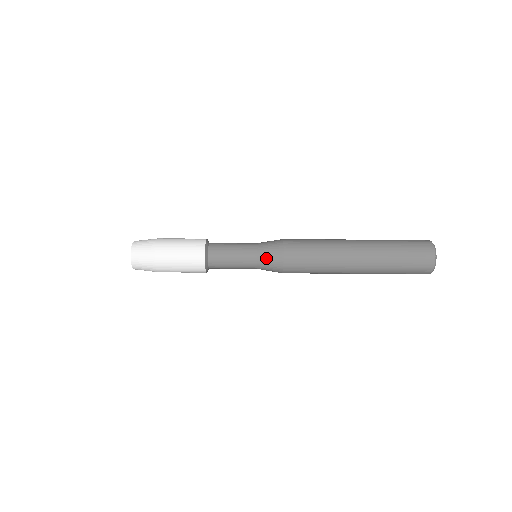
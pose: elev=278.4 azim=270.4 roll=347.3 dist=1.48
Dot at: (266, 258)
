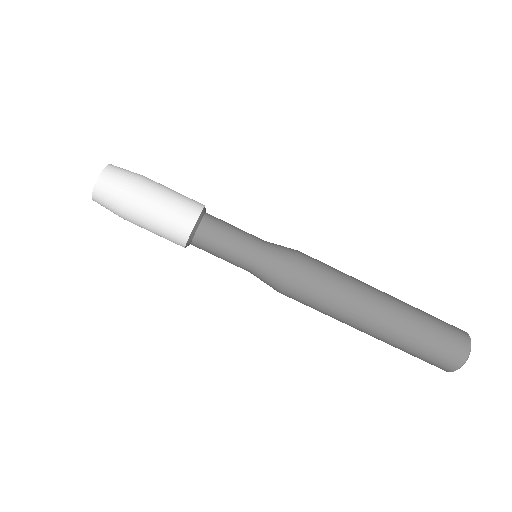
Dot at: (266, 271)
